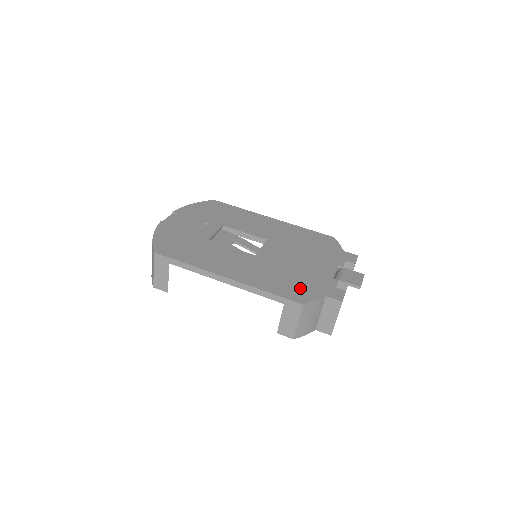
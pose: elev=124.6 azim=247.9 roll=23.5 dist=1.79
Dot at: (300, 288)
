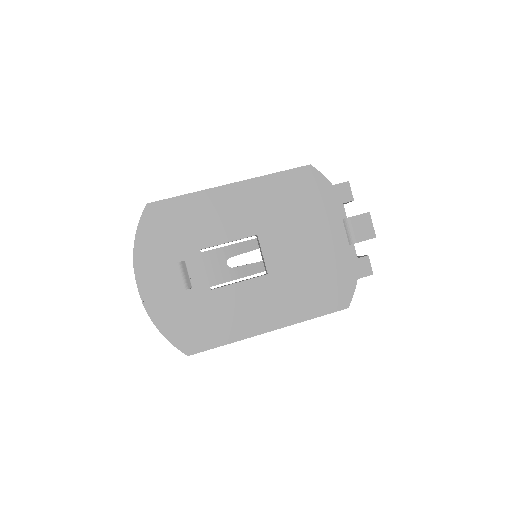
Dot at: (333, 288)
